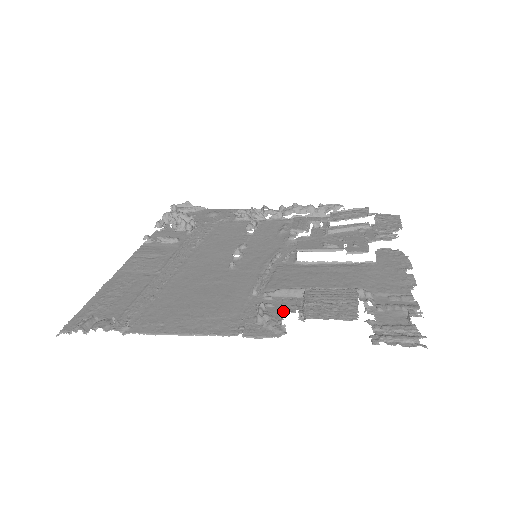
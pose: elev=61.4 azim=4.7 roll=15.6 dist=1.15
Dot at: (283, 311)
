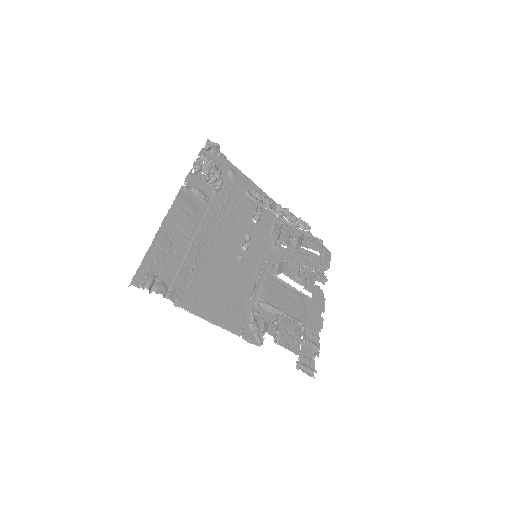
Dot at: (270, 334)
